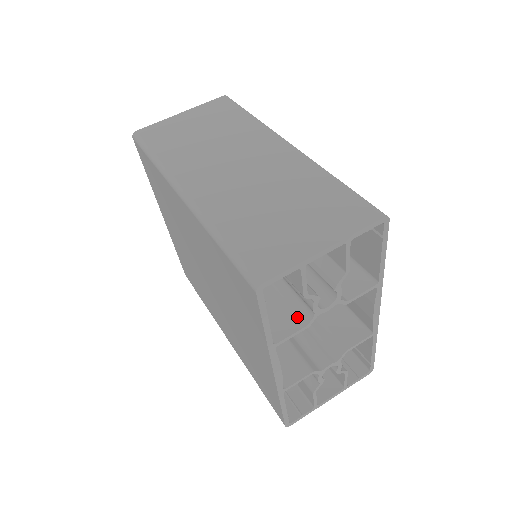
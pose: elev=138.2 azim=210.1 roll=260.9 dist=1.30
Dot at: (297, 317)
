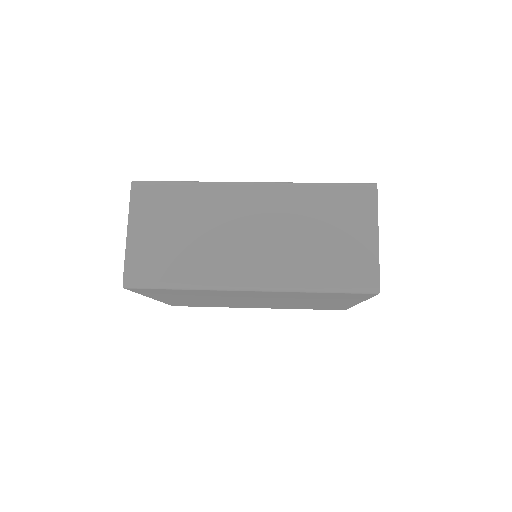
Dot at: occluded
